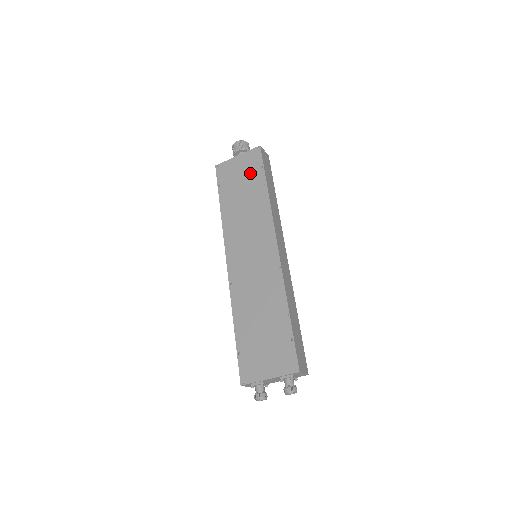
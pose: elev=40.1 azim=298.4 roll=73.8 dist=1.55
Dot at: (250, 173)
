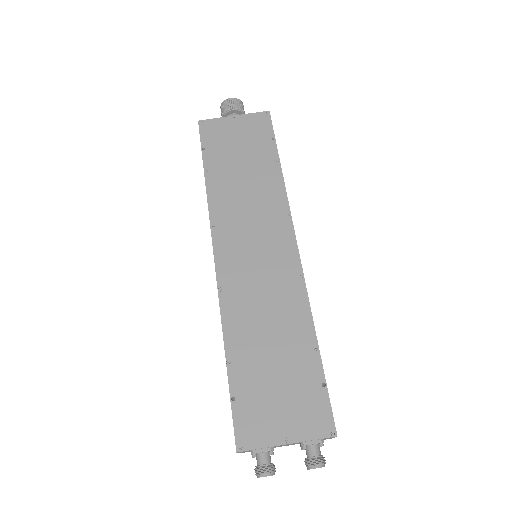
Dot at: (254, 142)
